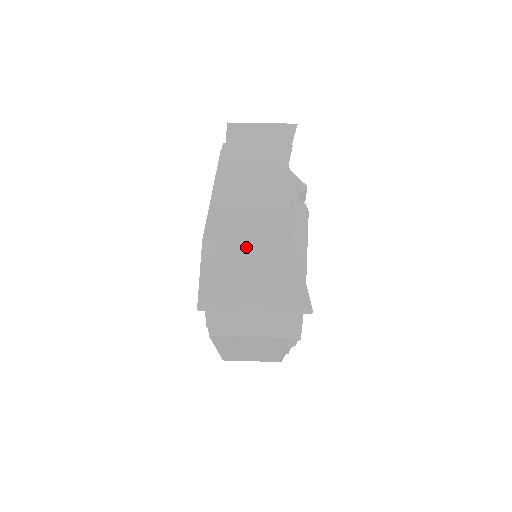
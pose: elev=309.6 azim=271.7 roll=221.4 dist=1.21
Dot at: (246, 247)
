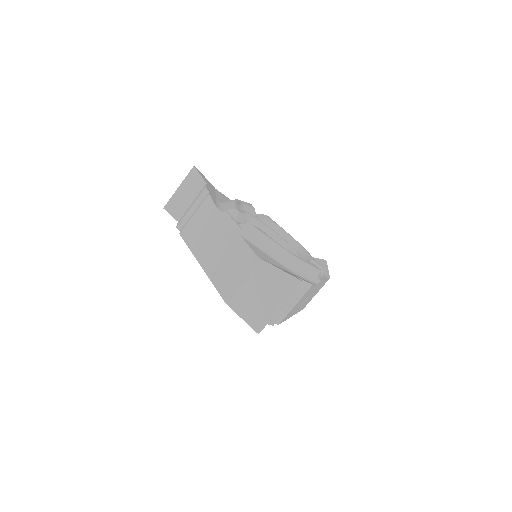
Dot at: (245, 286)
